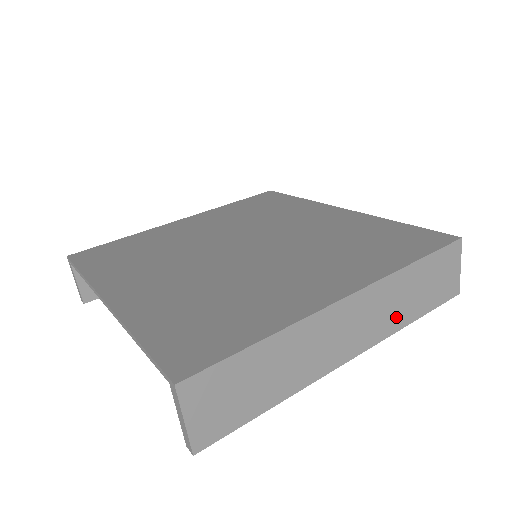
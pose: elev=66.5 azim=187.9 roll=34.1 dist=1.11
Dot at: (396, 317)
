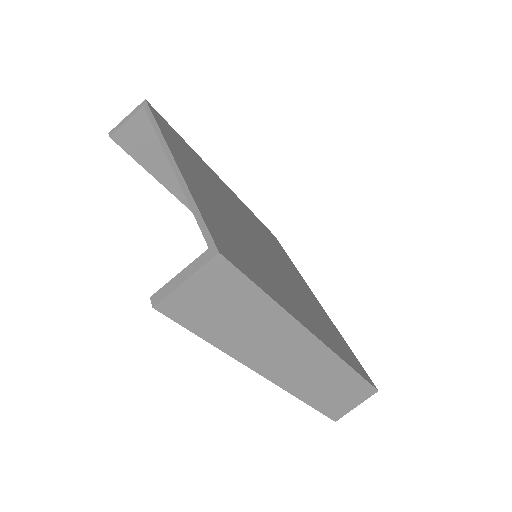
Dot at: (308, 388)
